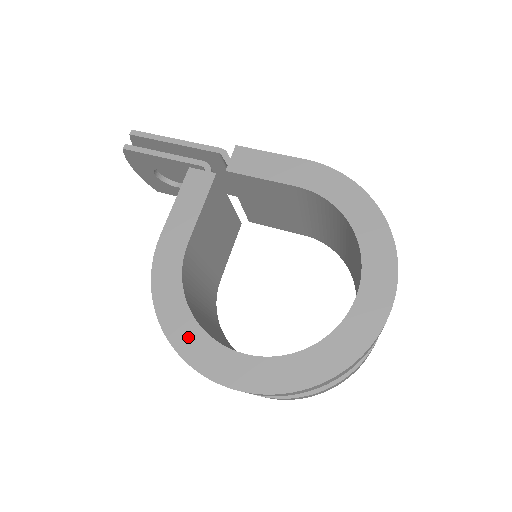
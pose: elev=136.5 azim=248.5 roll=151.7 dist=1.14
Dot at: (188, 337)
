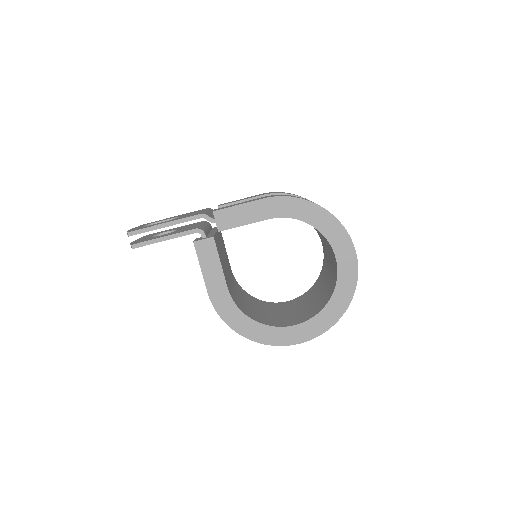
Dot at: (264, 334)
